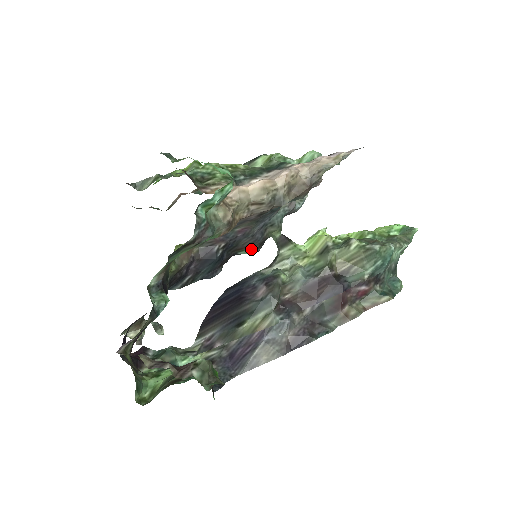
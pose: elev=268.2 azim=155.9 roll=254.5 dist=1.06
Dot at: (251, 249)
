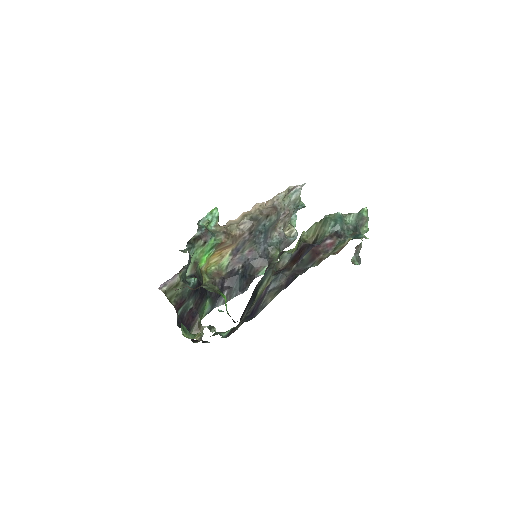
Dot at: (265, 269)
